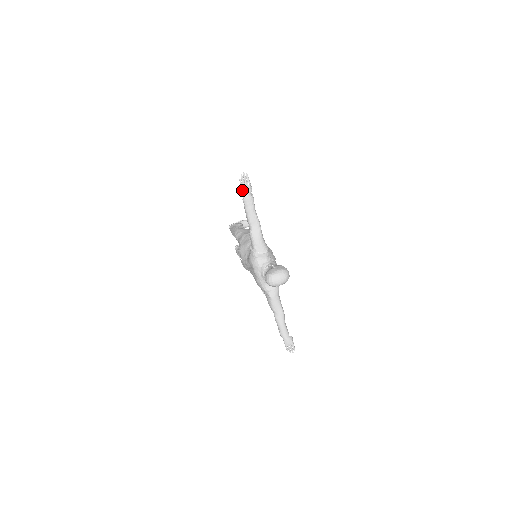
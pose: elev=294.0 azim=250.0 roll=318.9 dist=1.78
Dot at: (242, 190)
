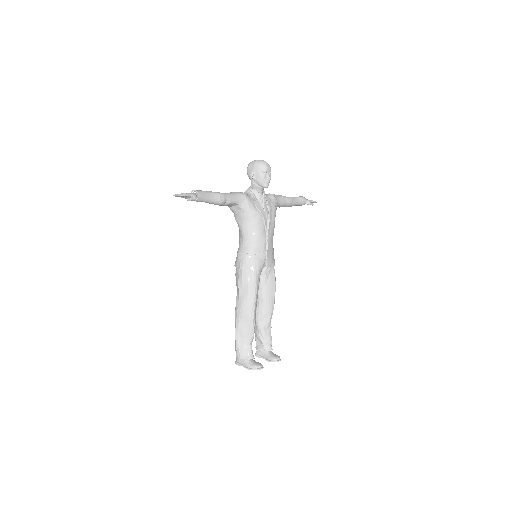
Dot at: occluded
